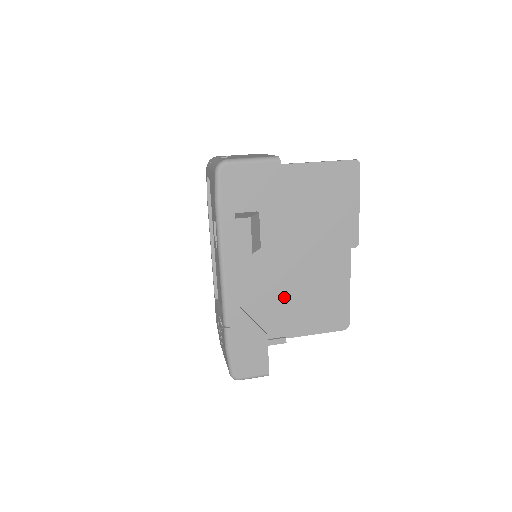
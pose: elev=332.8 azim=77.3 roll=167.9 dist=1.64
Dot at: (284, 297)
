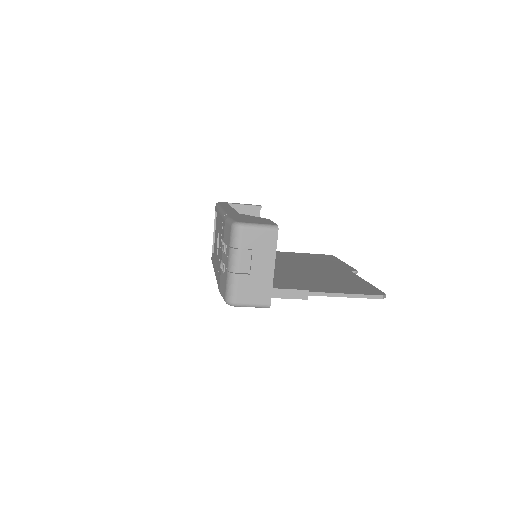
Dot at: (294, 278)
